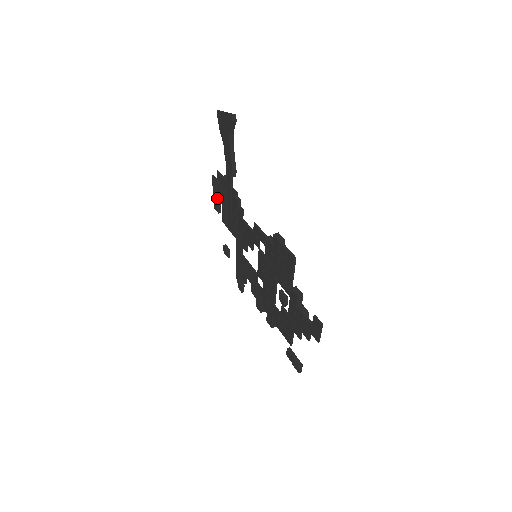
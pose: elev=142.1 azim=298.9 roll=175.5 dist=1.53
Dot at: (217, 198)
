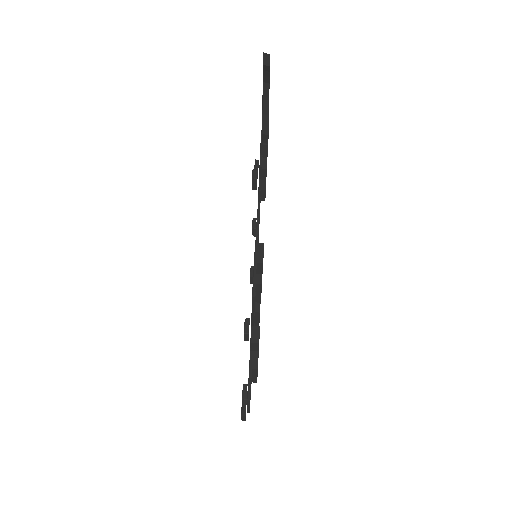
Dot at: occluded
